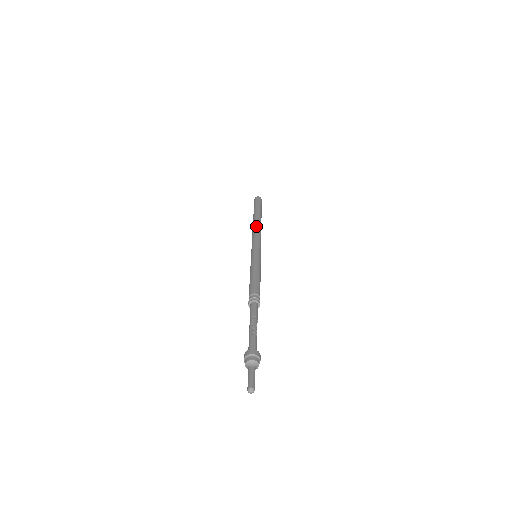
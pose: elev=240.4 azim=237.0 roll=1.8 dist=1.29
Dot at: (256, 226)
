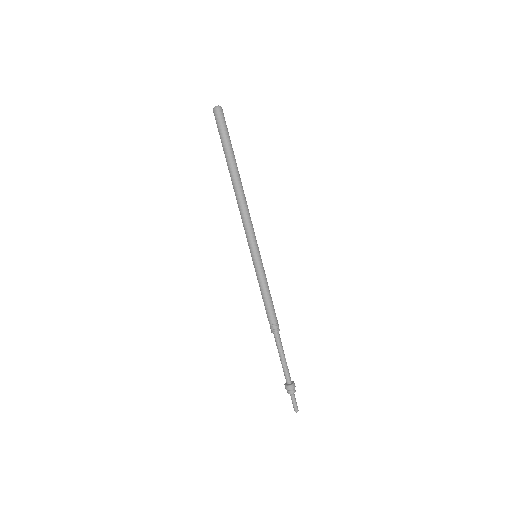
Dot at: (239, 201)
